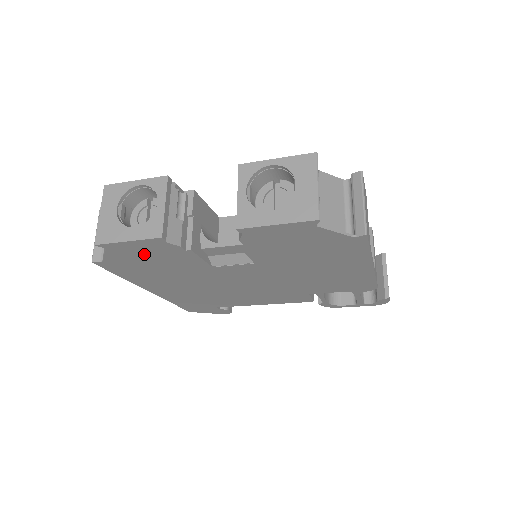
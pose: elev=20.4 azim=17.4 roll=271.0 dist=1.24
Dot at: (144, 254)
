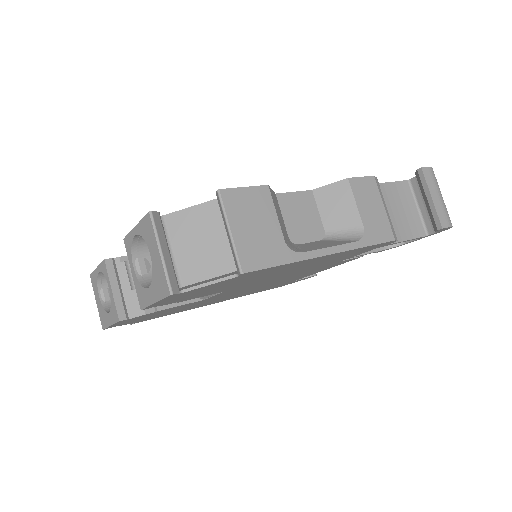
Dot at: (141, 318)
